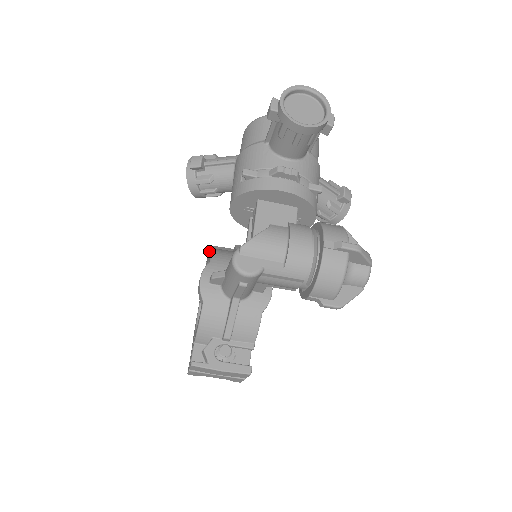
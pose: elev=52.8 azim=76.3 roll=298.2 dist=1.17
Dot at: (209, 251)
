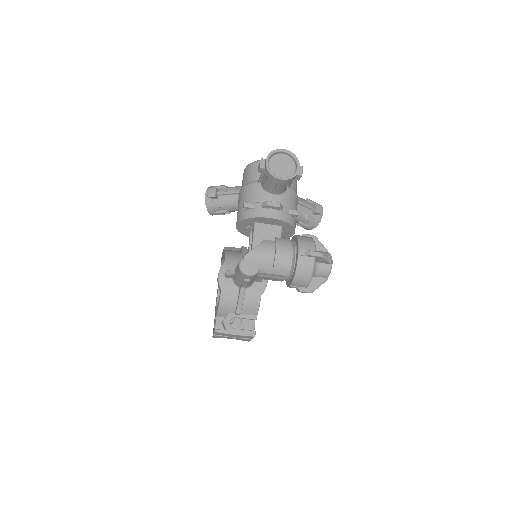
Dot at: (223, 251)
